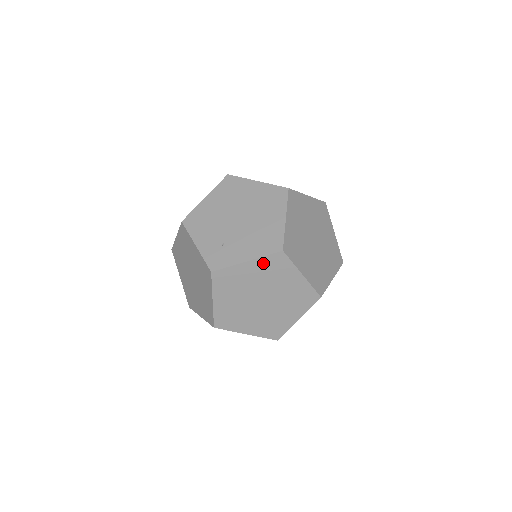
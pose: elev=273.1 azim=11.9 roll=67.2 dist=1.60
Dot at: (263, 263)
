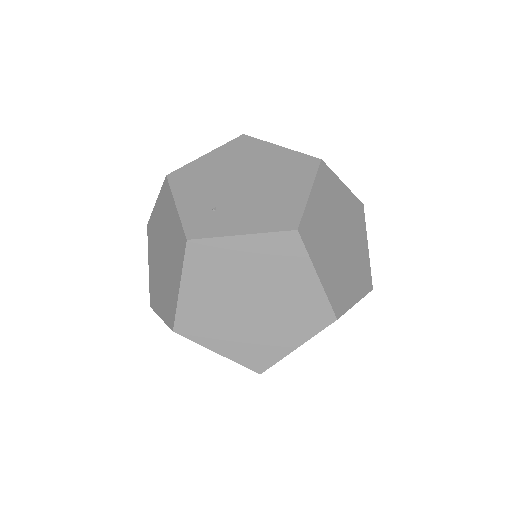
Dot at: (265, 243)
